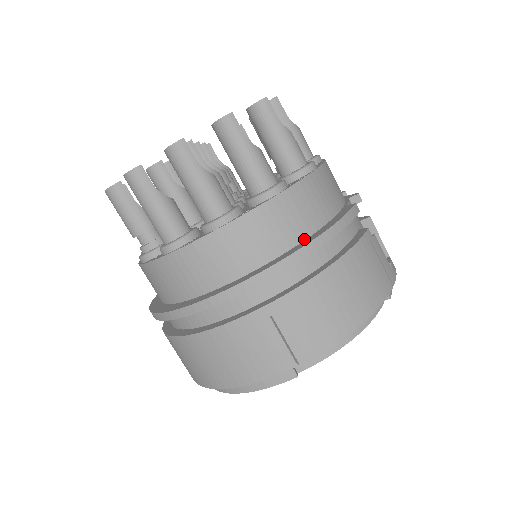
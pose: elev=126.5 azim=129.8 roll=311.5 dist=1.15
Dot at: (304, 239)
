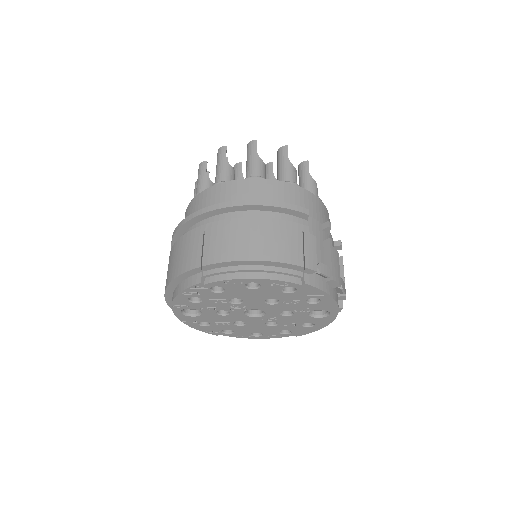
Dot at: occluded
